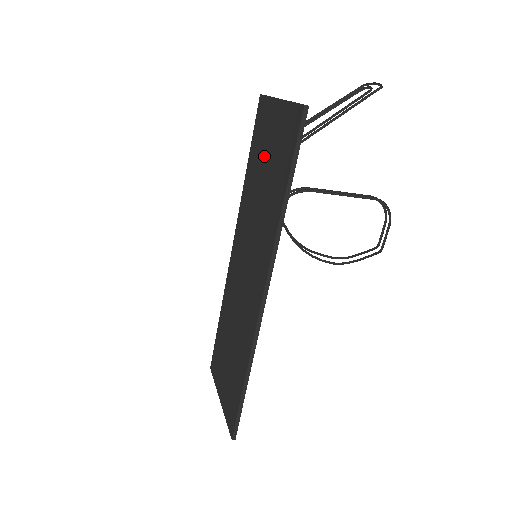
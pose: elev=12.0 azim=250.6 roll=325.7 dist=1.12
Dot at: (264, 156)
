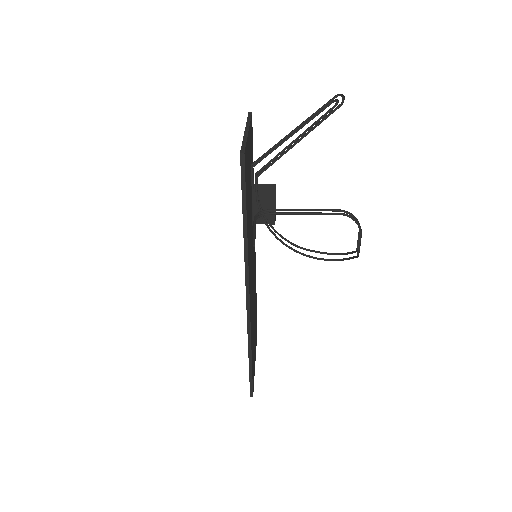
Dot at: occluded
